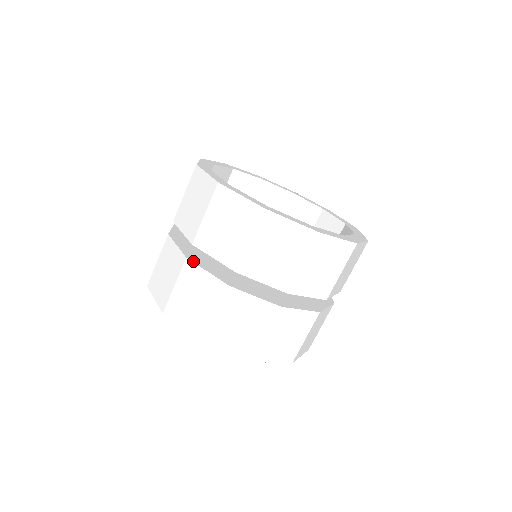
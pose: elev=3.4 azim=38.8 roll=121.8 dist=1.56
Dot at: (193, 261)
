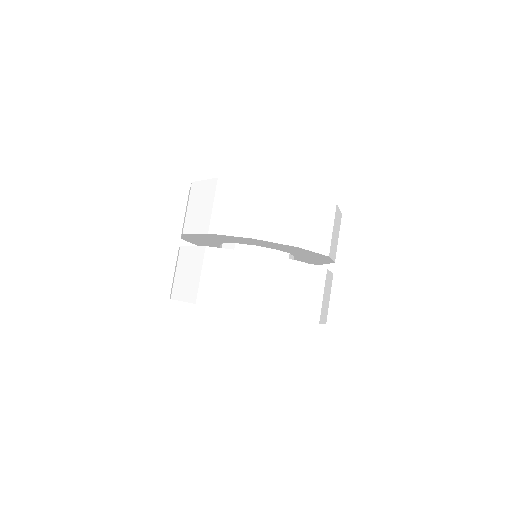
Dot at: (185, 246)
